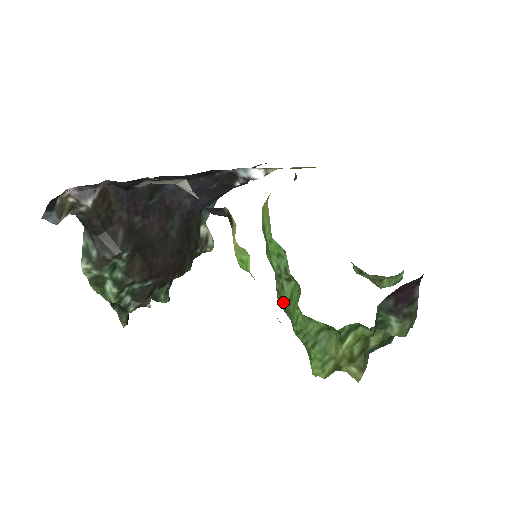
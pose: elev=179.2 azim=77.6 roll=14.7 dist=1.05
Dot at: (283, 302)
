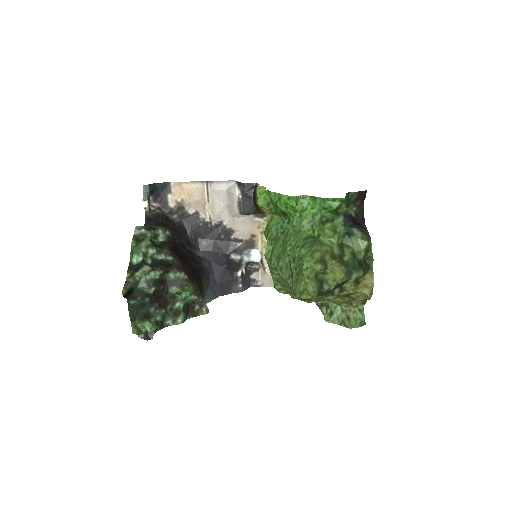
Dot at: (278, 249)
